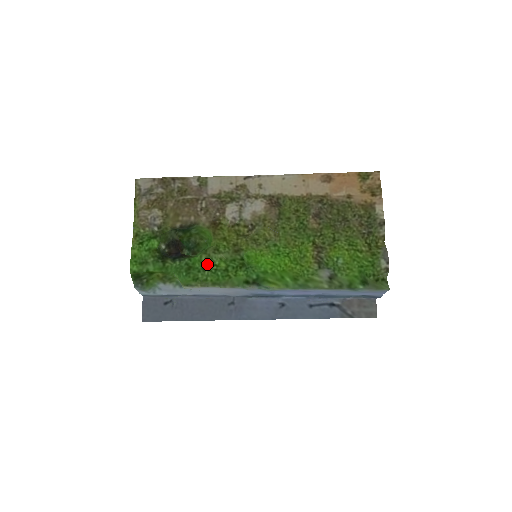
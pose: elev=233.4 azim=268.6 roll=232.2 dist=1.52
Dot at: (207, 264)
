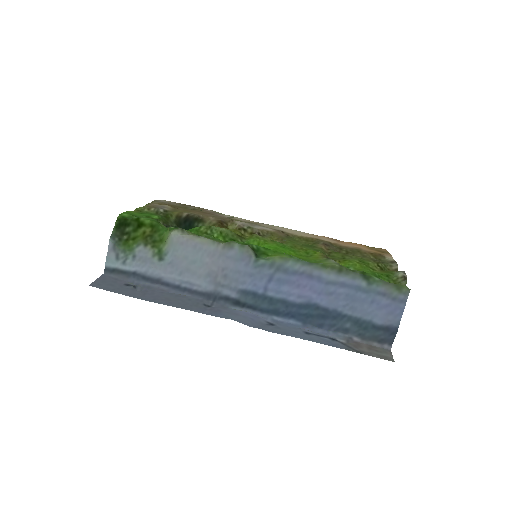
Dot at: (204, 235)
